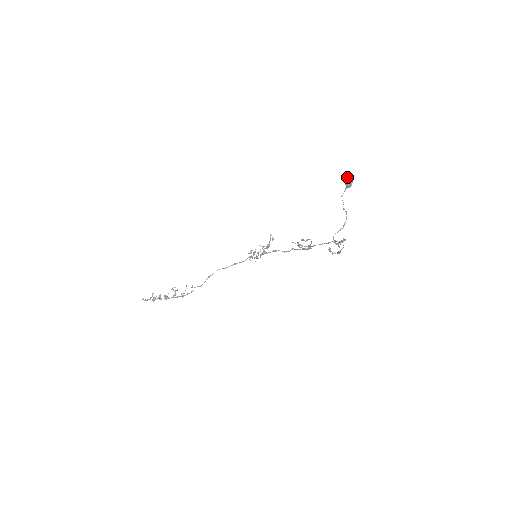
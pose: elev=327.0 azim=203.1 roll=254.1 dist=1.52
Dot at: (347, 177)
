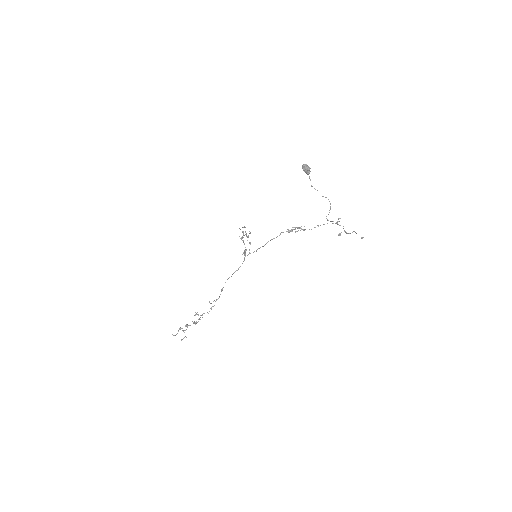
Dot at: (305, 168)
